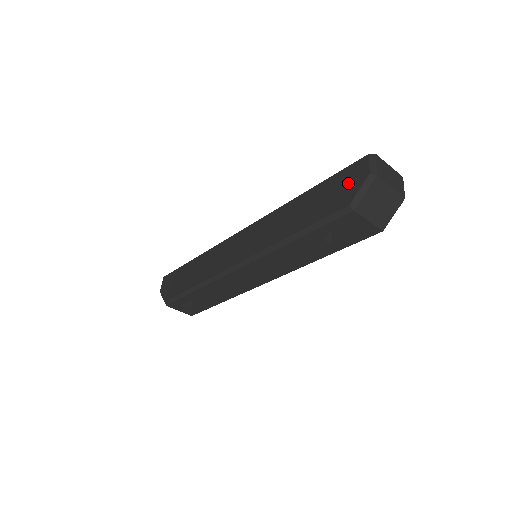
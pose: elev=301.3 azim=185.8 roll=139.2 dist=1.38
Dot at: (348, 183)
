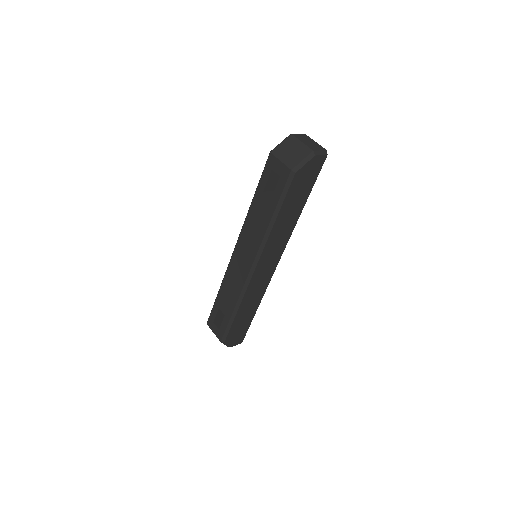
Dot at: occluded
